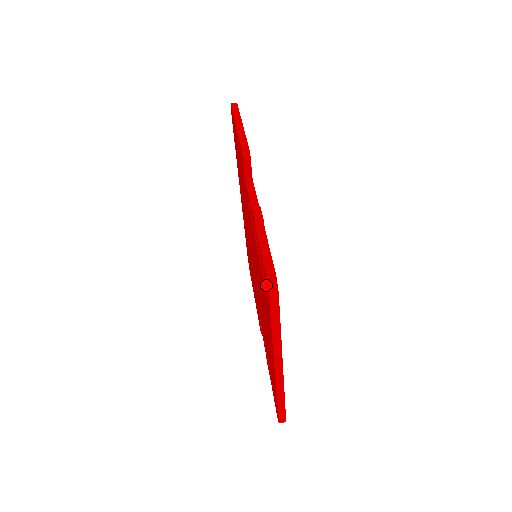
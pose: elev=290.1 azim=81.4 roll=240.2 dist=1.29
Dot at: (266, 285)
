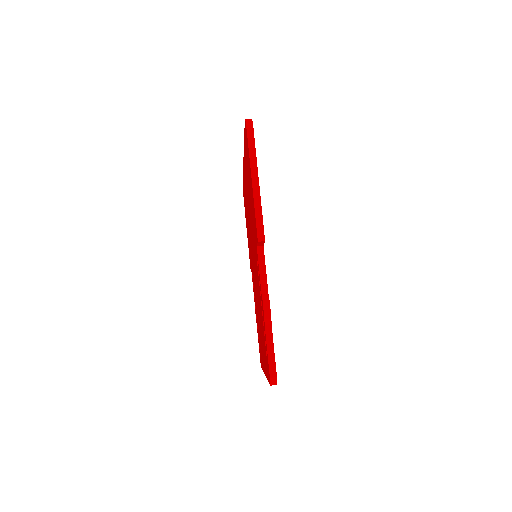
Dot at: (268, 373)
